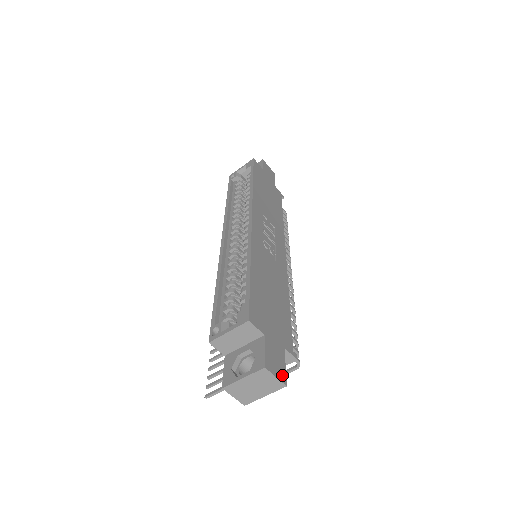
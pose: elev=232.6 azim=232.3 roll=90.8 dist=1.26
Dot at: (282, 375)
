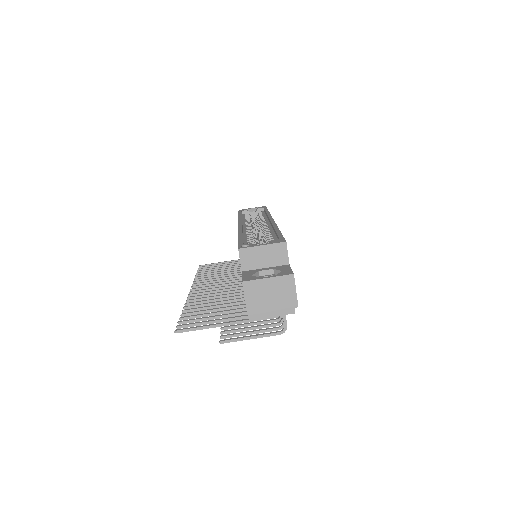
Dot at: (296, 298)
